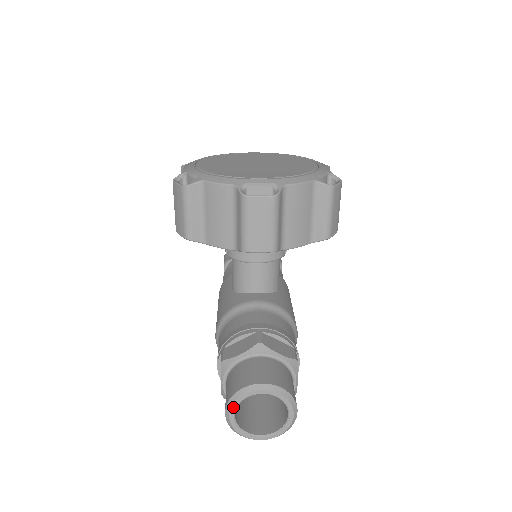
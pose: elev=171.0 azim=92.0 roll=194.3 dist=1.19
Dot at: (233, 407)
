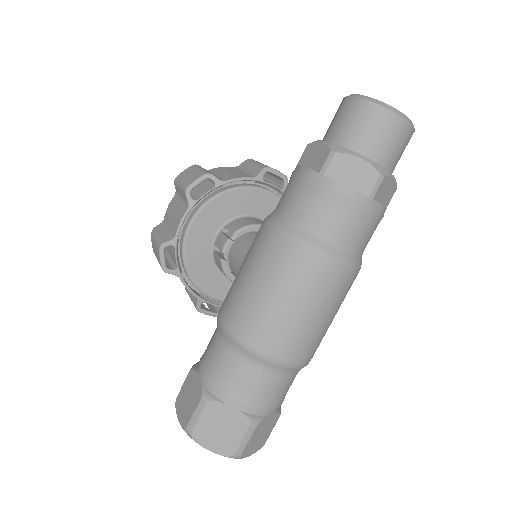
Dot at: occluded
